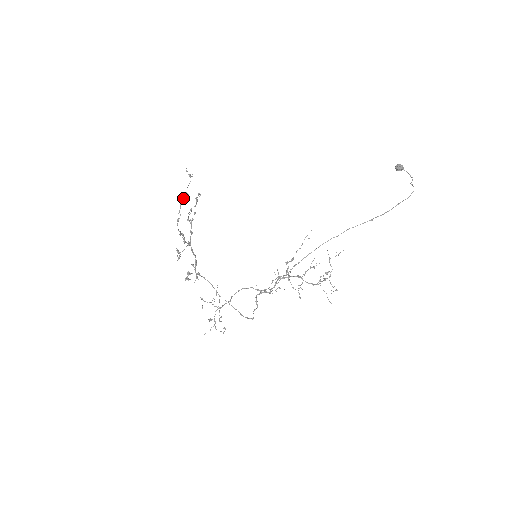
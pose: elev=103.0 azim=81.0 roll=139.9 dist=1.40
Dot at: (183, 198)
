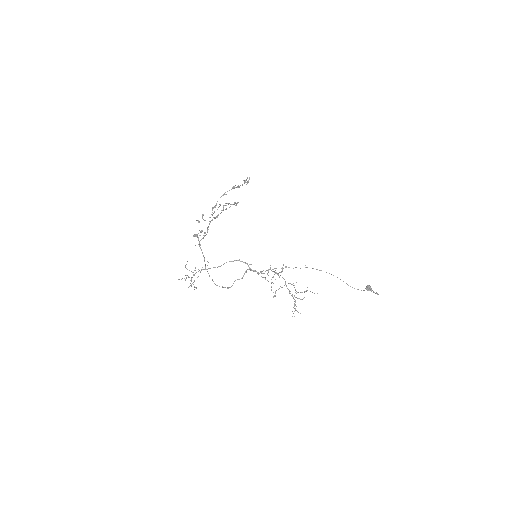
Dot at: (244, 180)
